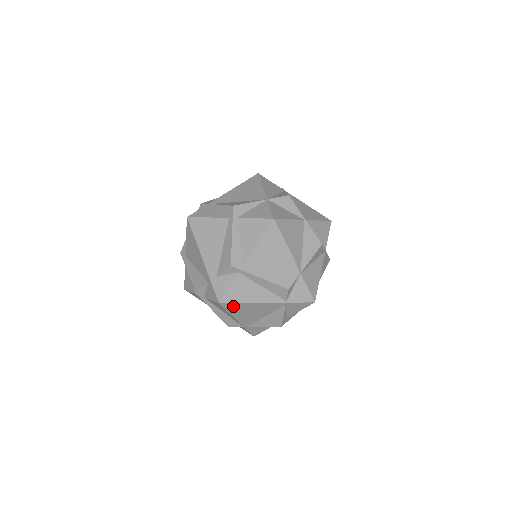
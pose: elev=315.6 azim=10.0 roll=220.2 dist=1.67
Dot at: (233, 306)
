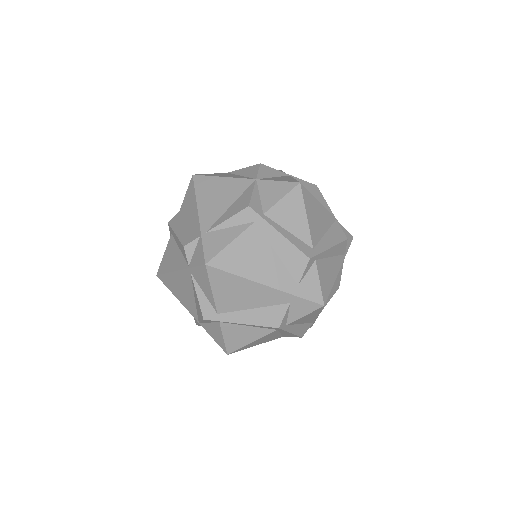
Dot at: occluded
